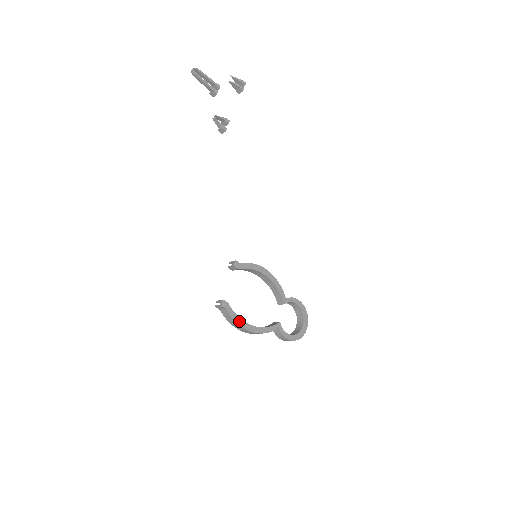
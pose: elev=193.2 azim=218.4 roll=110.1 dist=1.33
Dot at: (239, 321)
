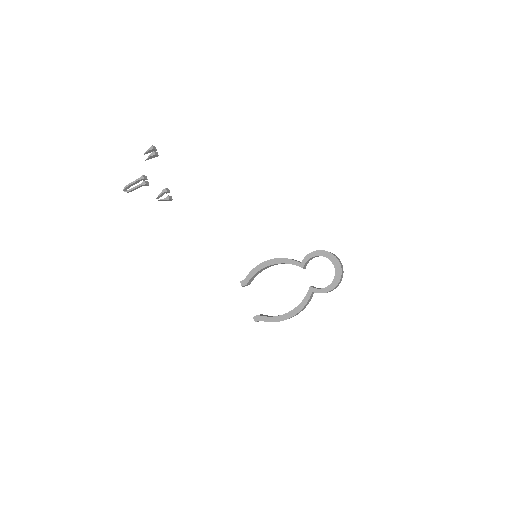
Dot at: (276, 319)
